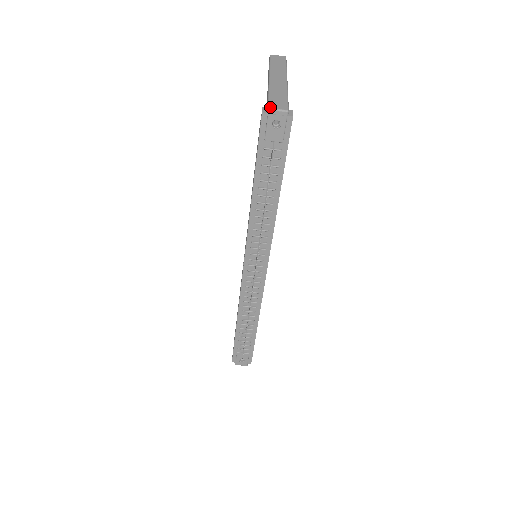
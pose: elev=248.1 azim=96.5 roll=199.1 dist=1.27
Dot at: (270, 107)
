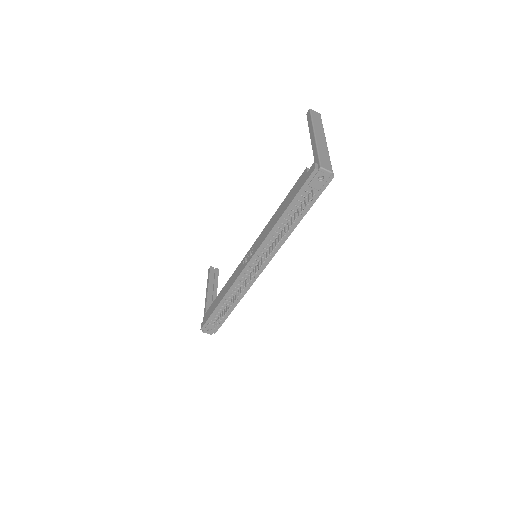
Dot at: (322, 166)
